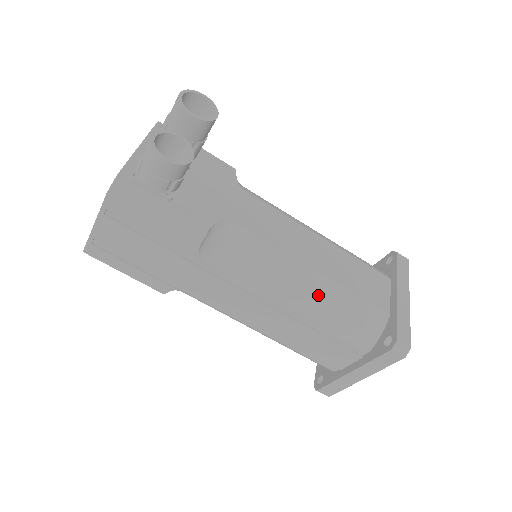
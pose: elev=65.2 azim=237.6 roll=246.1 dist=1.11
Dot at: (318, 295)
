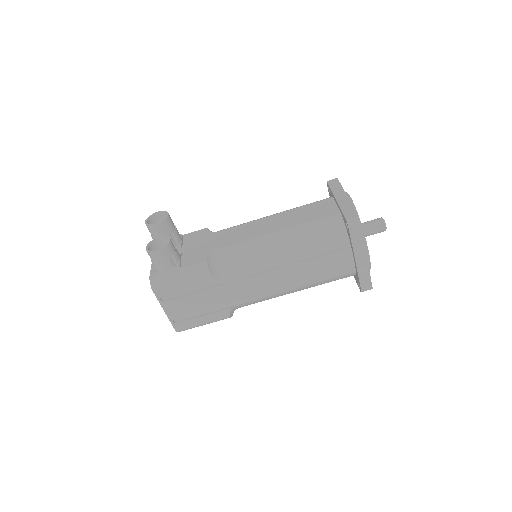
Dot at: (291, 241)
